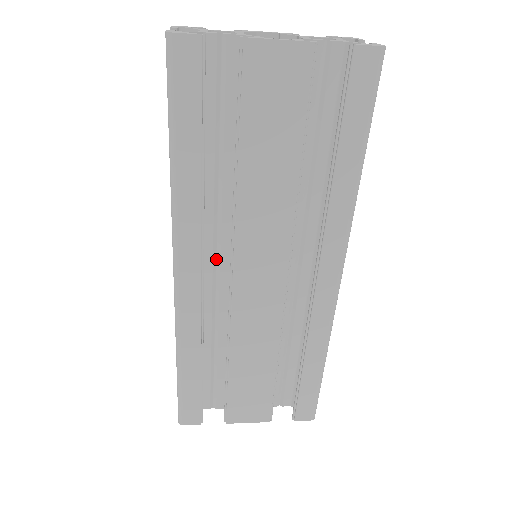
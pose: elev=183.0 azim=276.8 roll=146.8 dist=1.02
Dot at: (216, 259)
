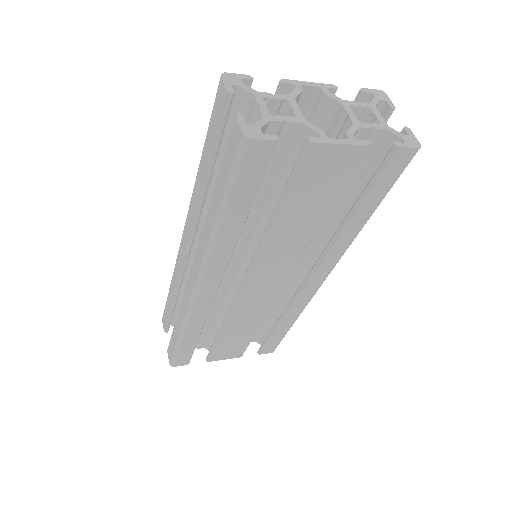
Dot at: occluded
